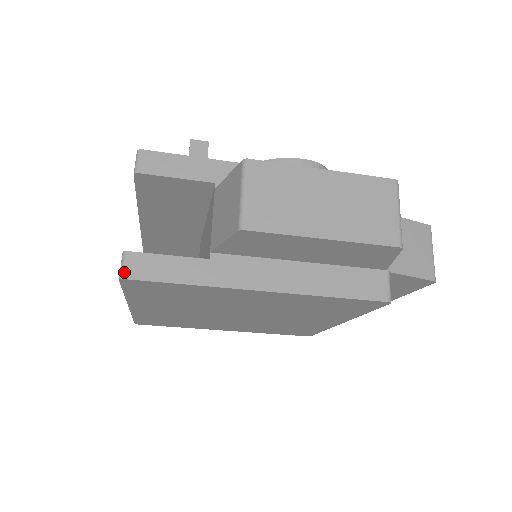
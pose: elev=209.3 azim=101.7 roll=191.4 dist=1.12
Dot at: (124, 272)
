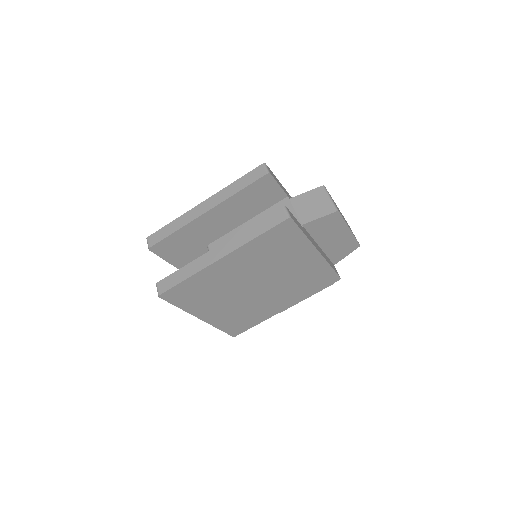
Dot at: (290, 215)
